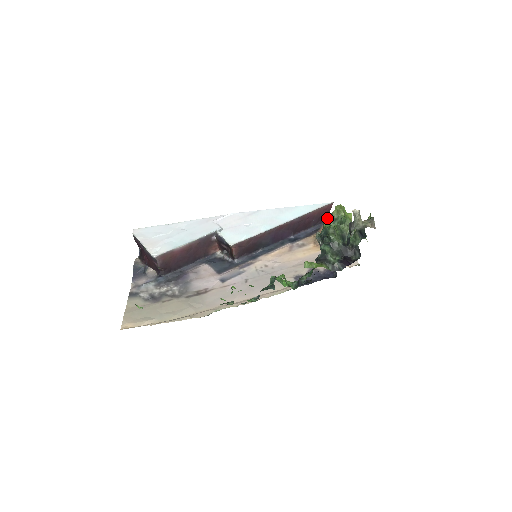
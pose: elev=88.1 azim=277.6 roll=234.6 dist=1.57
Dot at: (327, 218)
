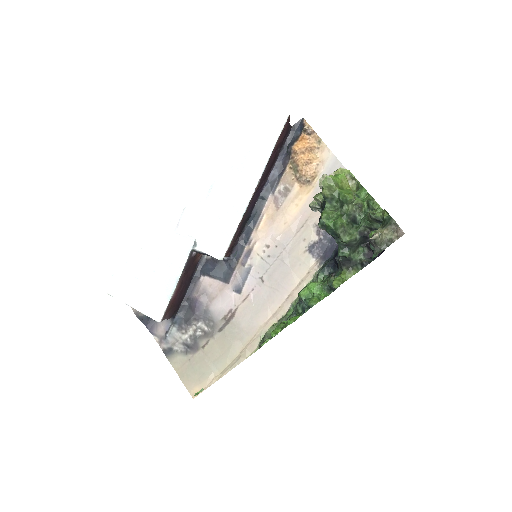
Dot at: (289, 129)
